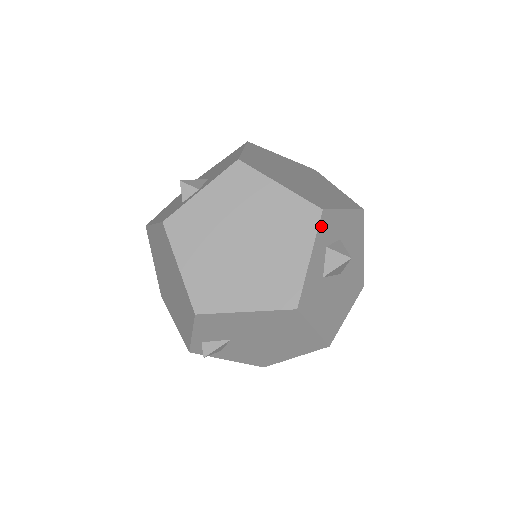
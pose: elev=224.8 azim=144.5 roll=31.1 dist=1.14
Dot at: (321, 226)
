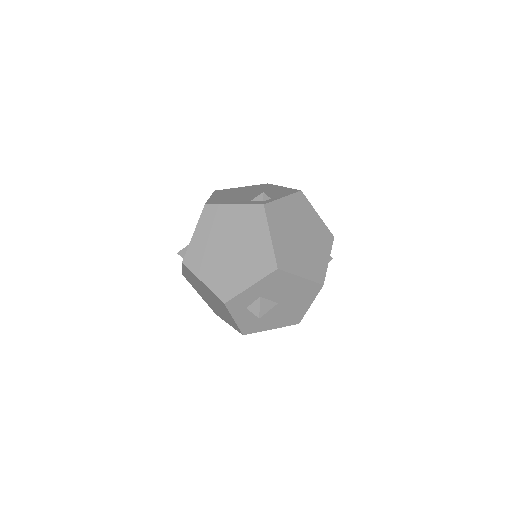
Dot at: (231, 308)
